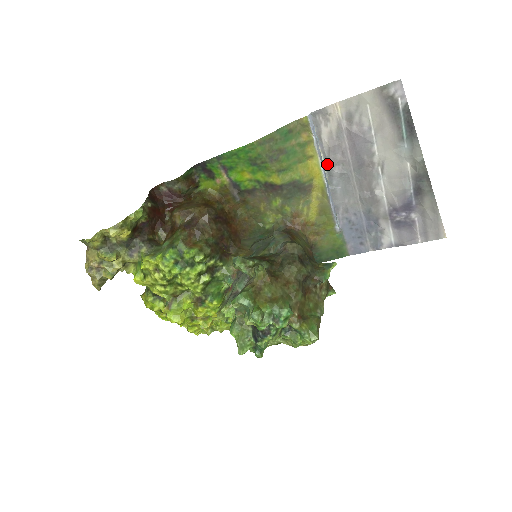
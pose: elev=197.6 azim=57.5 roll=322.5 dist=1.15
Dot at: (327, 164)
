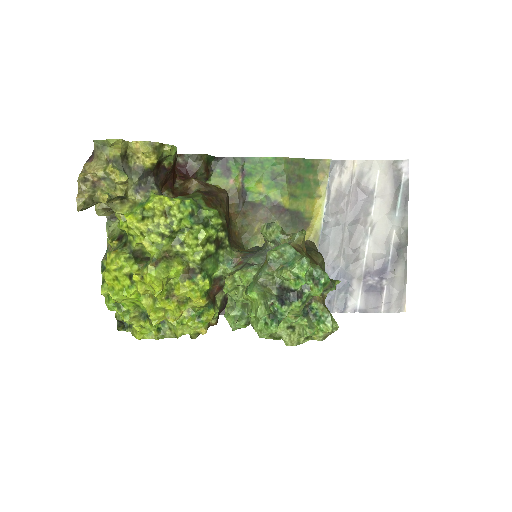
Dot at: (327, 210)
